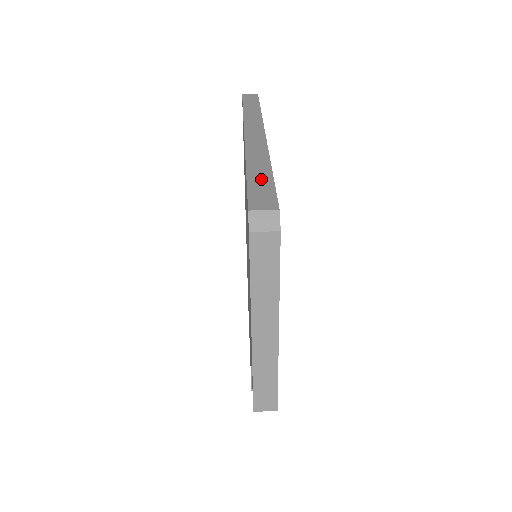
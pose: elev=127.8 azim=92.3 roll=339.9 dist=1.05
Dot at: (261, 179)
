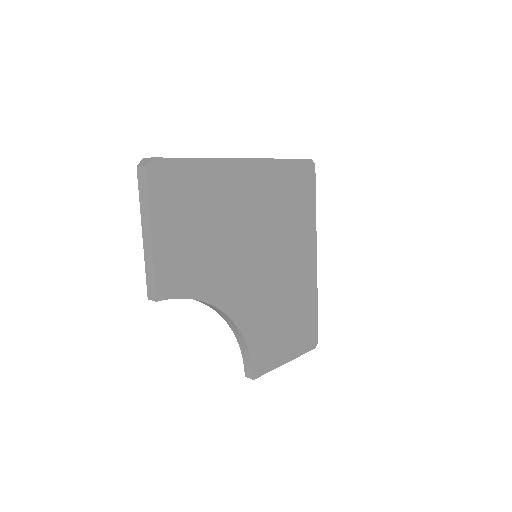
Dot at: occluded
